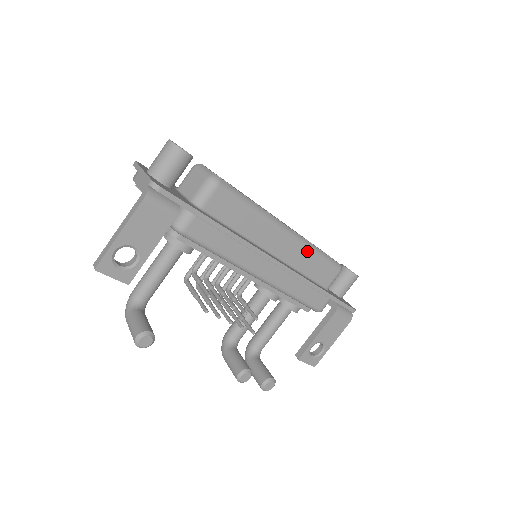
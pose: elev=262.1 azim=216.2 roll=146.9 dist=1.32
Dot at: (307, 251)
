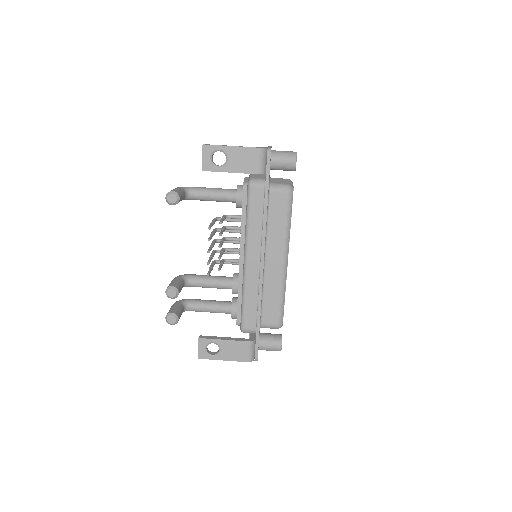
Dot at: (280, 286)
